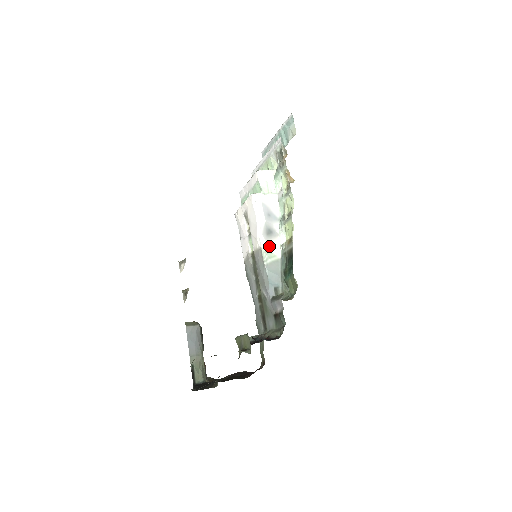
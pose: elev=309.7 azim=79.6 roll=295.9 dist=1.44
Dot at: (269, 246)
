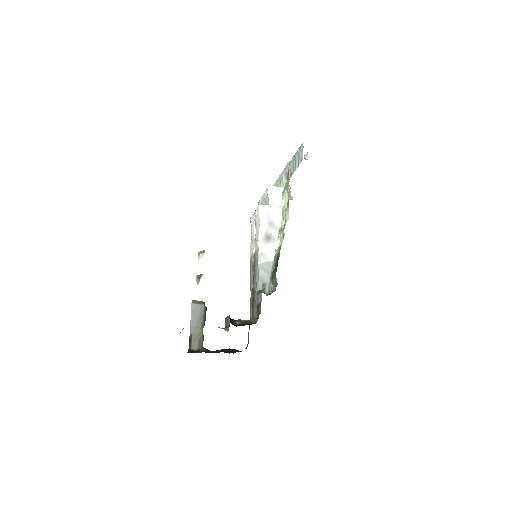
Dot at: (265, 249)
